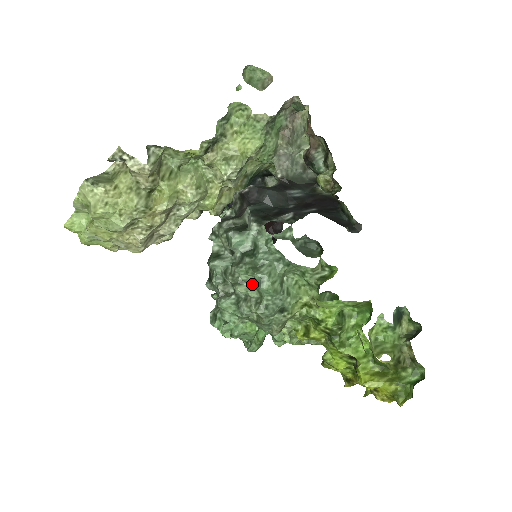
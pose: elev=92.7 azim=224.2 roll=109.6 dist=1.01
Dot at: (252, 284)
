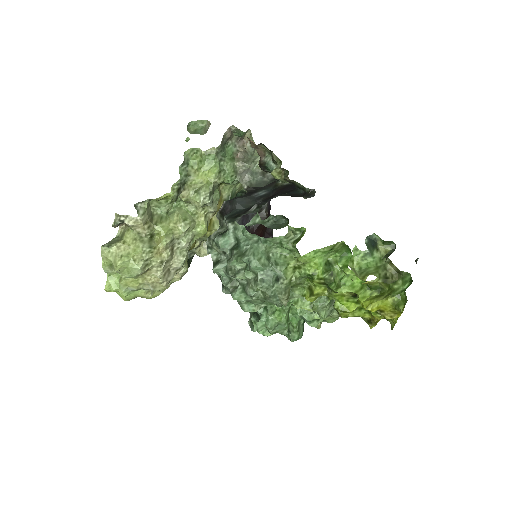
Dot at: (246, 269)
